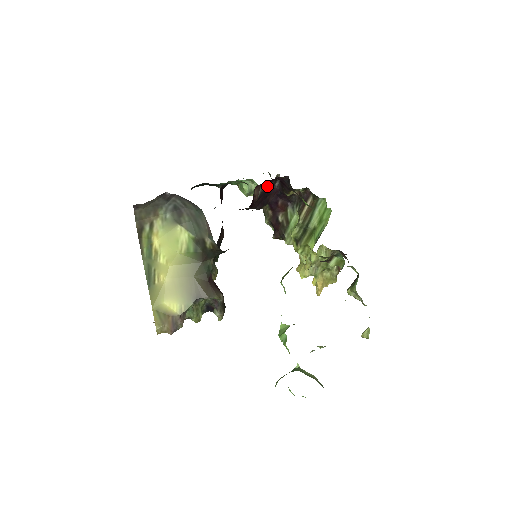
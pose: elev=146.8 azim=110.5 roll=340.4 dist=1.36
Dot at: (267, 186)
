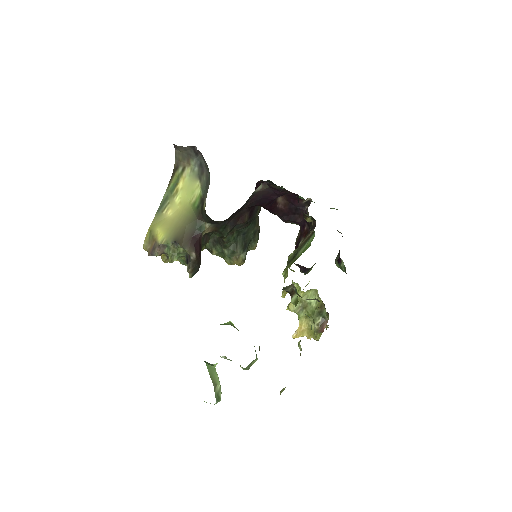
Dot at: (270, 189)
